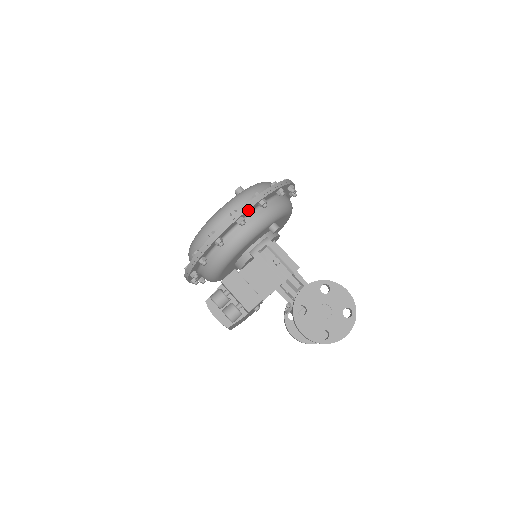
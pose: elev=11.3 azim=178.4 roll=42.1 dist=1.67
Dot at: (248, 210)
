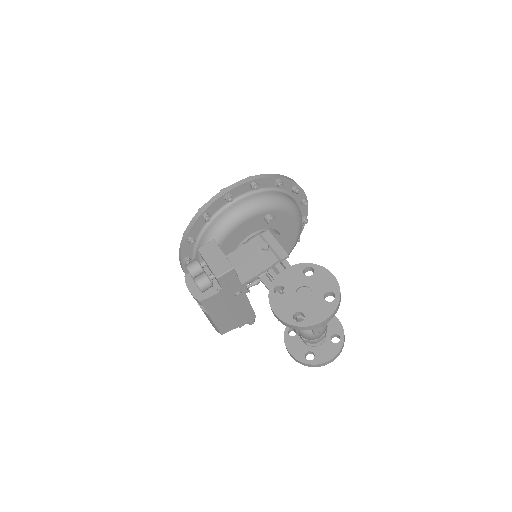
Dot at: (237, 188)
